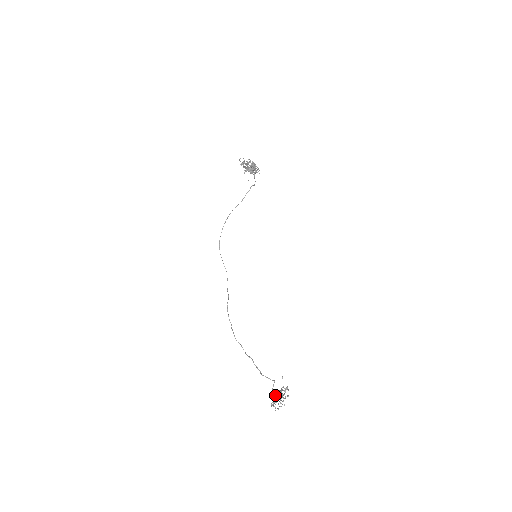
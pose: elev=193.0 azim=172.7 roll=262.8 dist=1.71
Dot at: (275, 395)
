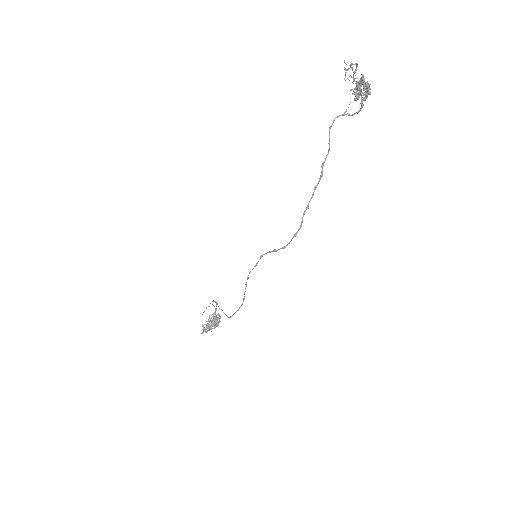
Dot at: (359, 94)
